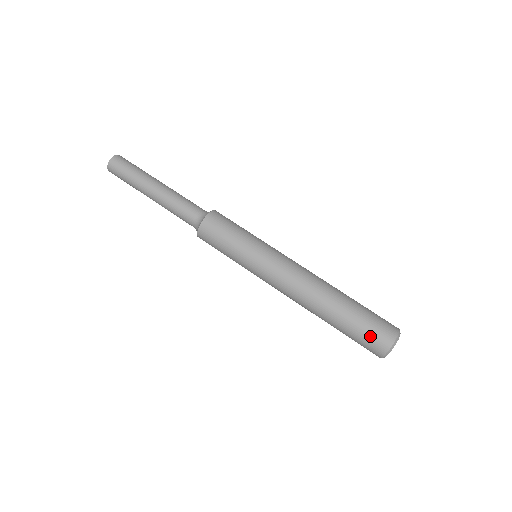
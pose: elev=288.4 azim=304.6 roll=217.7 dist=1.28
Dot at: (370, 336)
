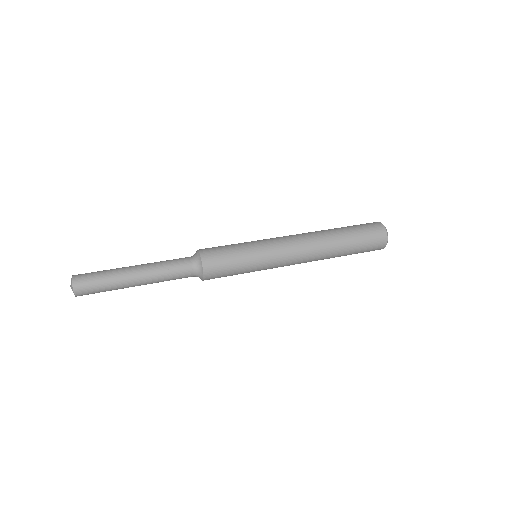
Dot at: (362, 224)
